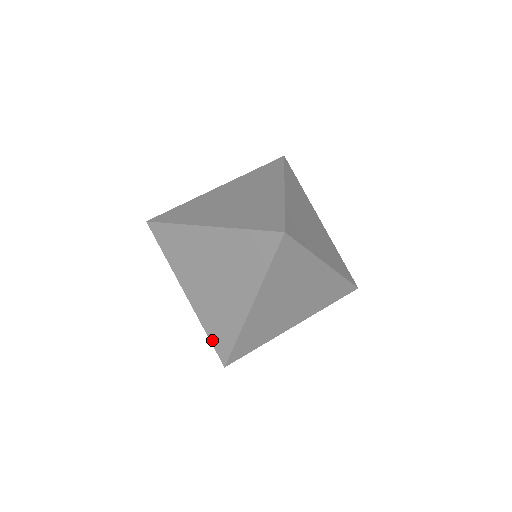
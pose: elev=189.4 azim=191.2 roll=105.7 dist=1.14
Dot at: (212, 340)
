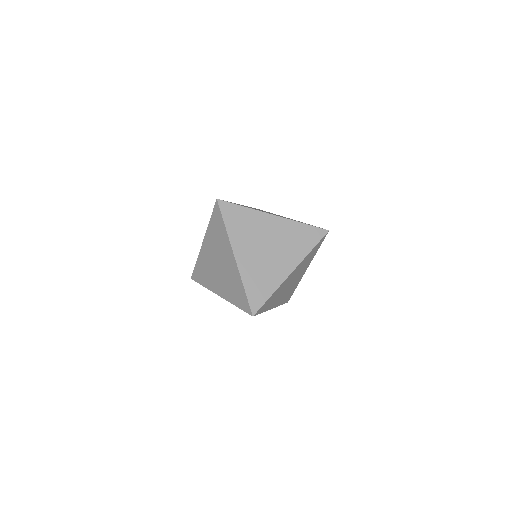
Dot at: (240, 307)
